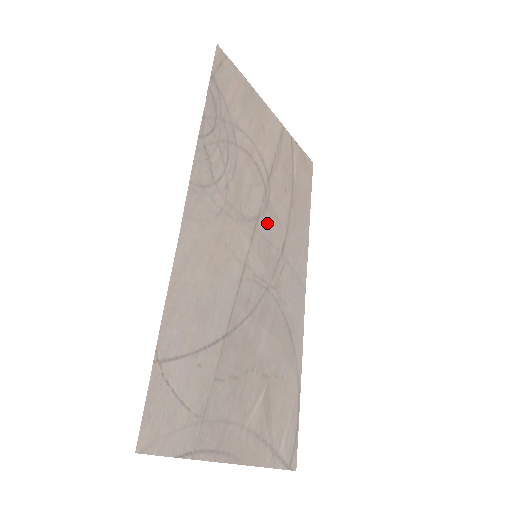
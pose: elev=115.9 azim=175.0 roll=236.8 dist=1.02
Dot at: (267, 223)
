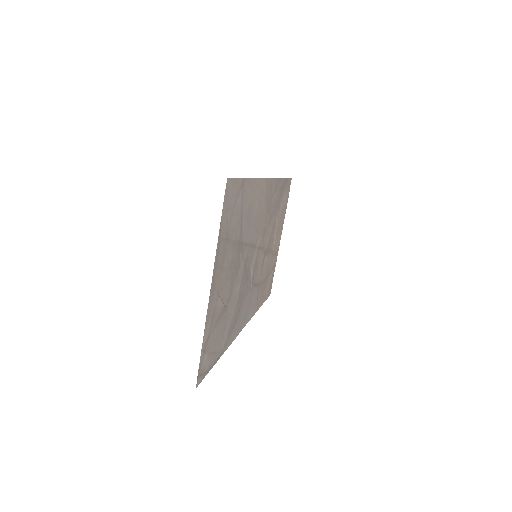
Dot at: (261, 260)
